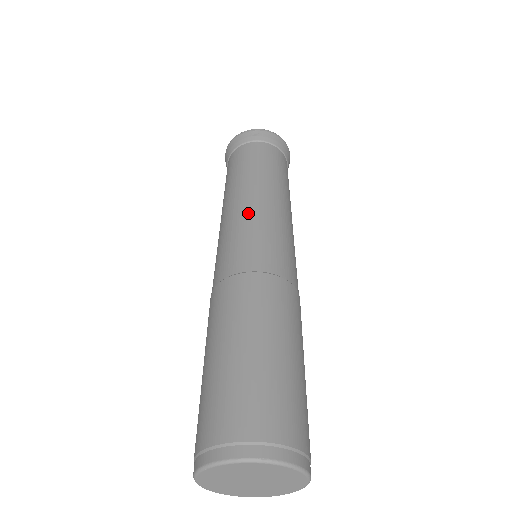
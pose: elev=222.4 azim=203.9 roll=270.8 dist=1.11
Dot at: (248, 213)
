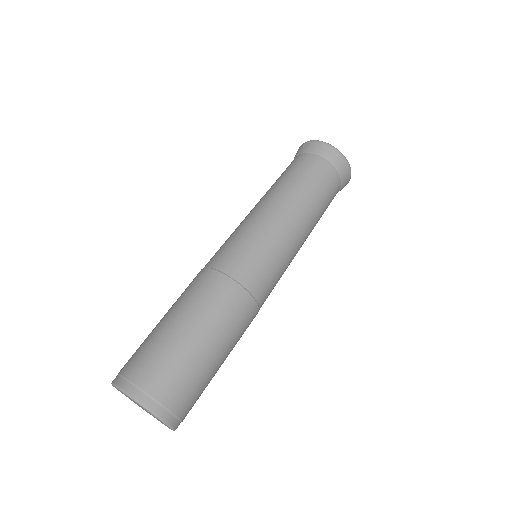
Dot at: (245, 220)
